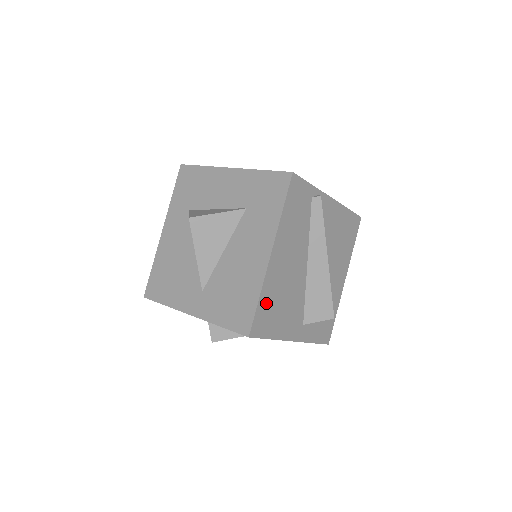
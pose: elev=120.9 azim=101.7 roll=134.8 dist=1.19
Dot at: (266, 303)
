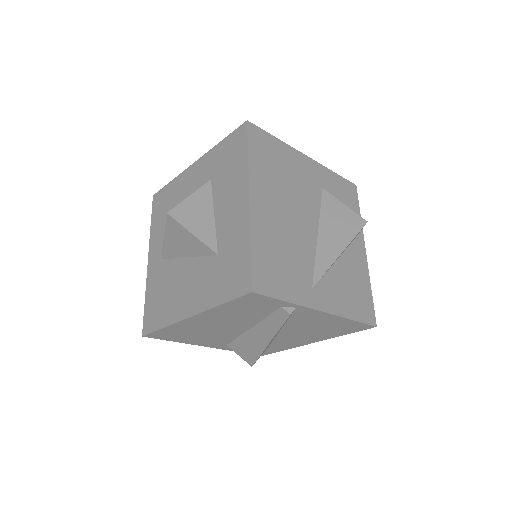
Dot at: (173, 331)
